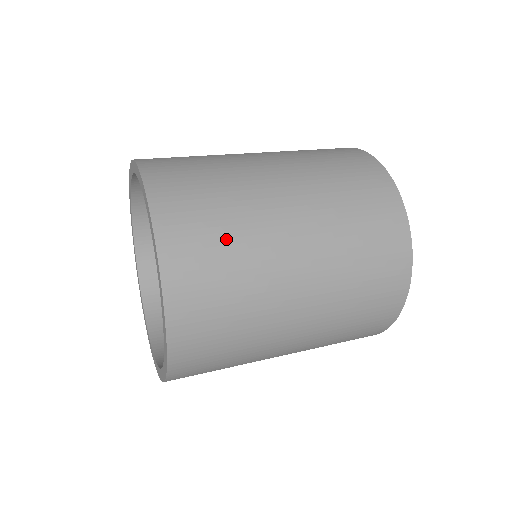
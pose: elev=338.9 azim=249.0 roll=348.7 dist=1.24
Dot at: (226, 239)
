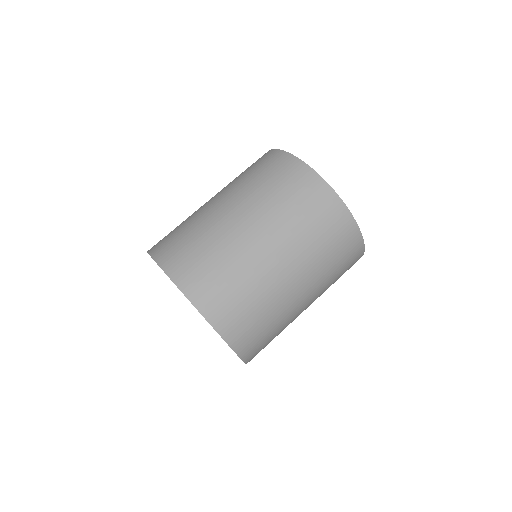
Dot at: (254, 306)
